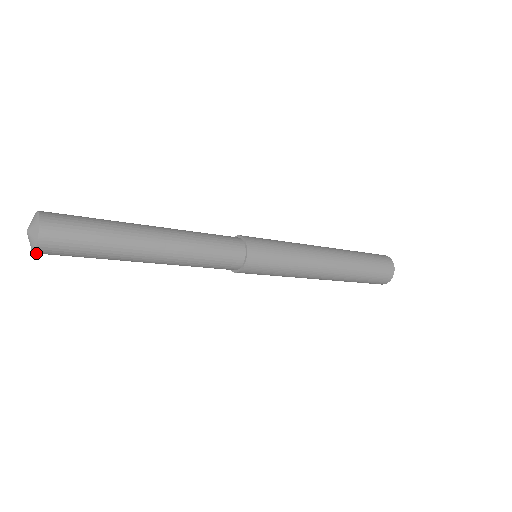
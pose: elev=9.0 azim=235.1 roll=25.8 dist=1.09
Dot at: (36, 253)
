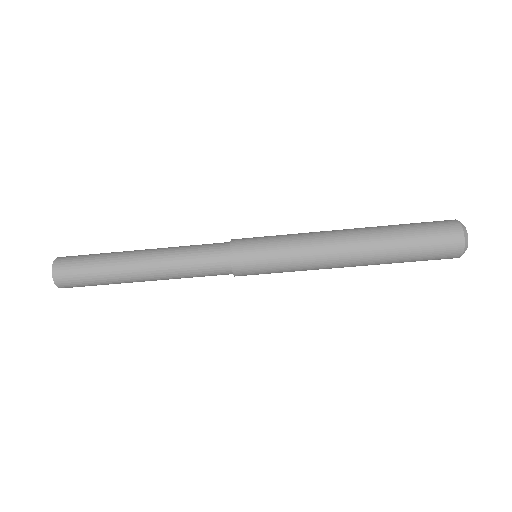
Dot at: occluded
